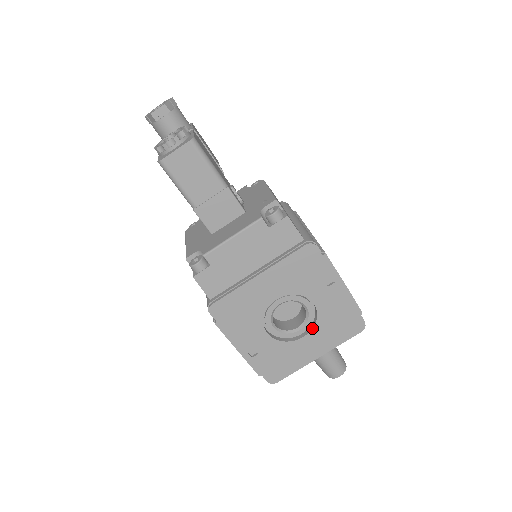
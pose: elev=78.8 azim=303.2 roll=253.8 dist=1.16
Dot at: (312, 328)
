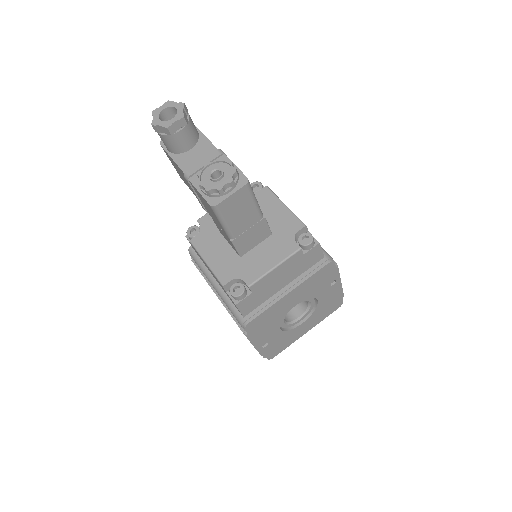
Dot at: (310, 316)
